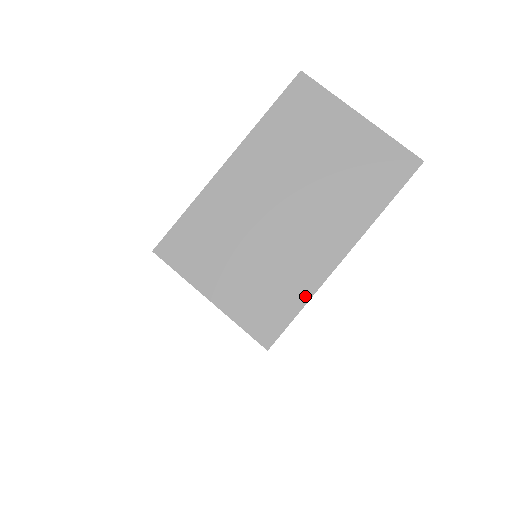
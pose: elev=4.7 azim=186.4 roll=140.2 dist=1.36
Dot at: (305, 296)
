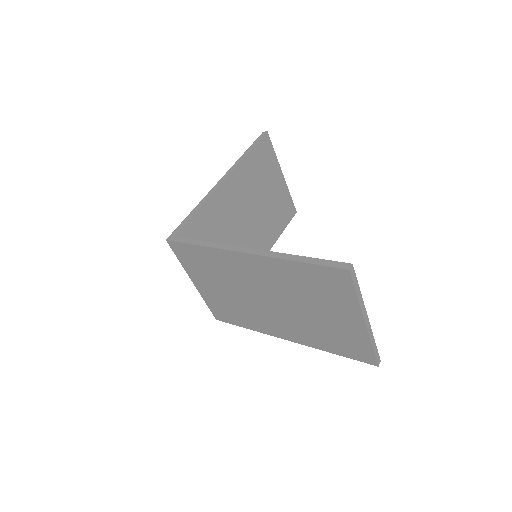
Dot at: (251, 328)
